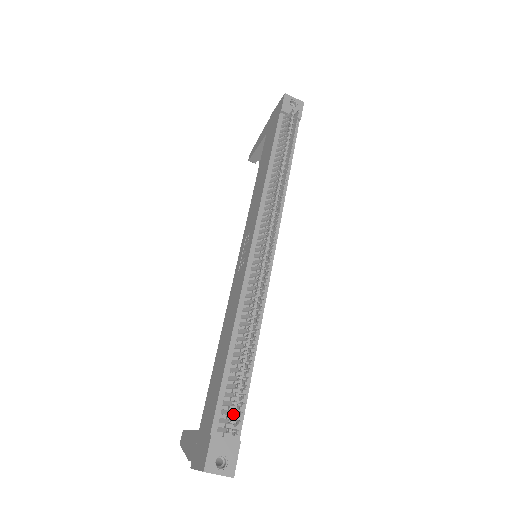
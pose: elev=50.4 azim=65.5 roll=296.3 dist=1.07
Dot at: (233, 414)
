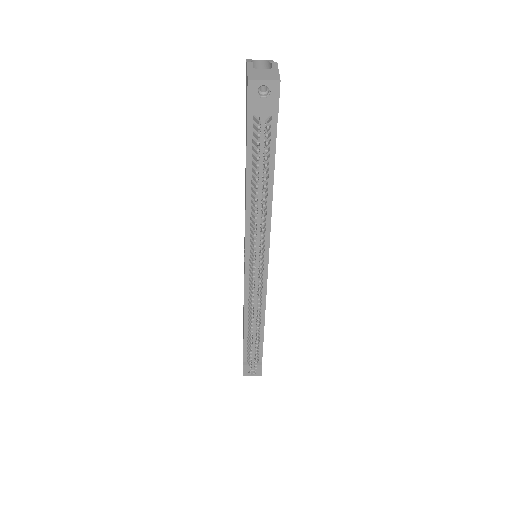
Dot at: (254, 356)
